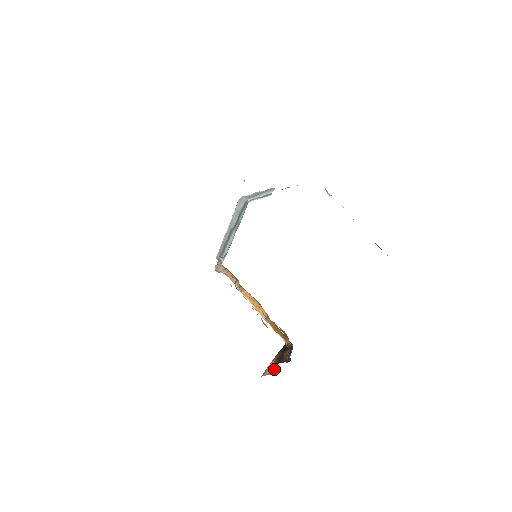
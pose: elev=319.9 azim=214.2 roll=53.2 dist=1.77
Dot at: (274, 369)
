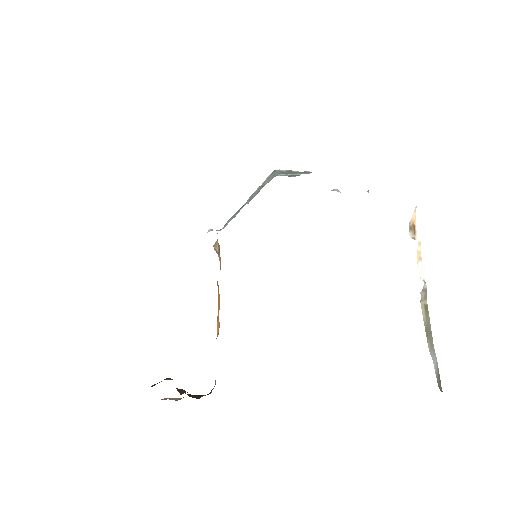
Dot at: occluded
